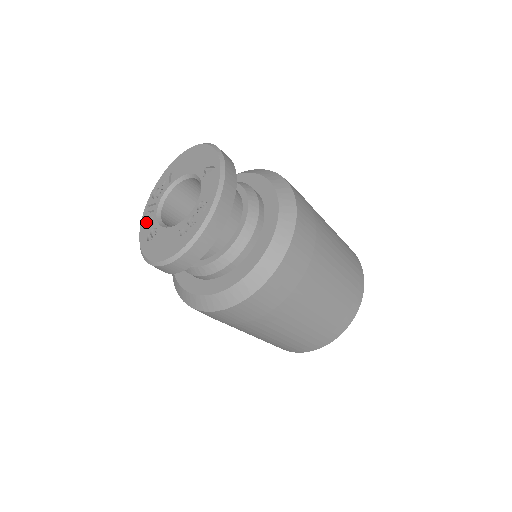
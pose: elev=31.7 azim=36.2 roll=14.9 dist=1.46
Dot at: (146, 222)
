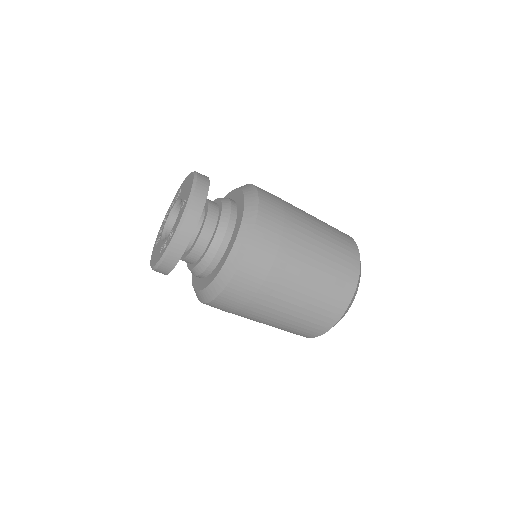
Dot at: (161, 227)
